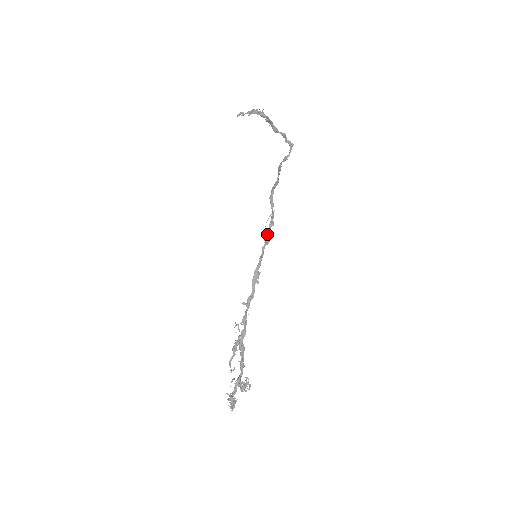
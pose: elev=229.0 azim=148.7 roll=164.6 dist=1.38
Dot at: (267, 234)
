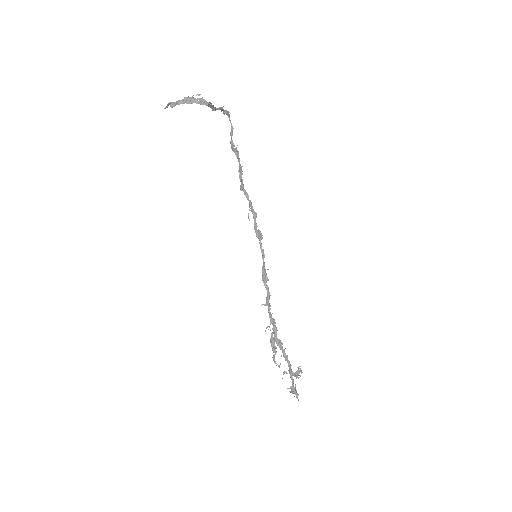
Dot at: (256, 229)
